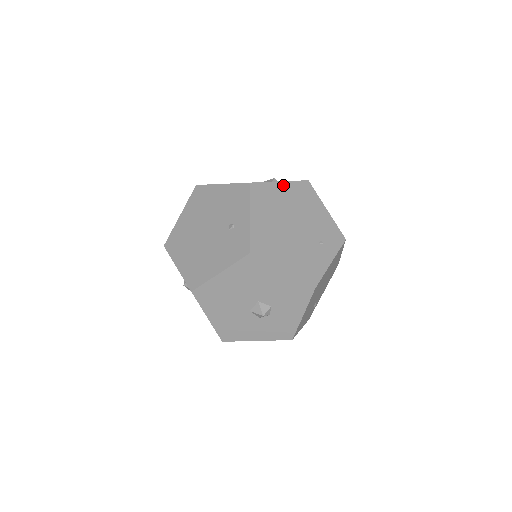
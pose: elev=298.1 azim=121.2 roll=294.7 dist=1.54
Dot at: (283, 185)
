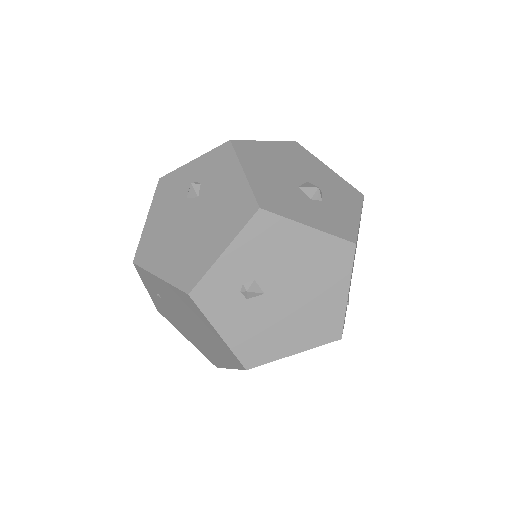
Dot at: occluded
